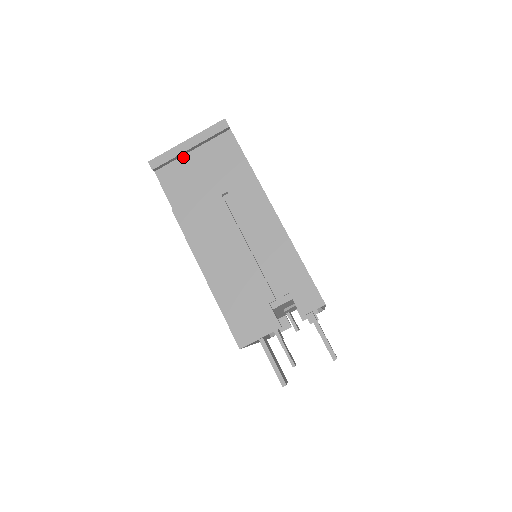
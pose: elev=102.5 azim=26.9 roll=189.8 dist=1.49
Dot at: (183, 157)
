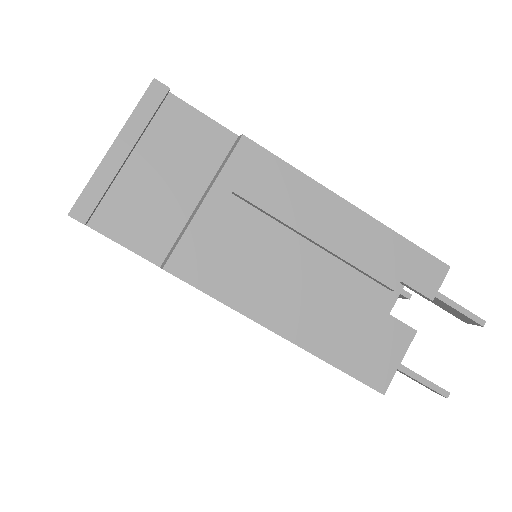
Dot at: (120, 176)
